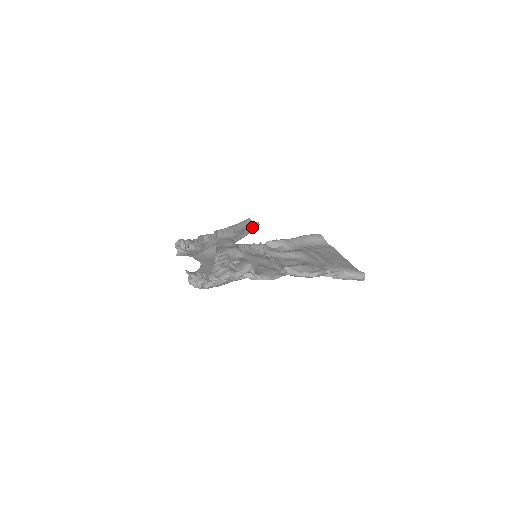
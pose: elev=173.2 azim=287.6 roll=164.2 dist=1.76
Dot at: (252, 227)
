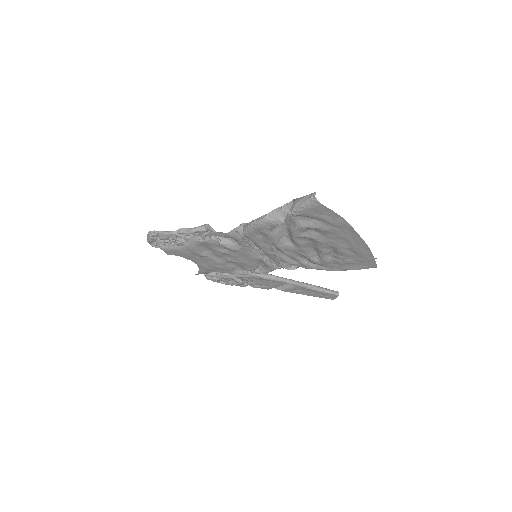
Dot at: (318, 286)
